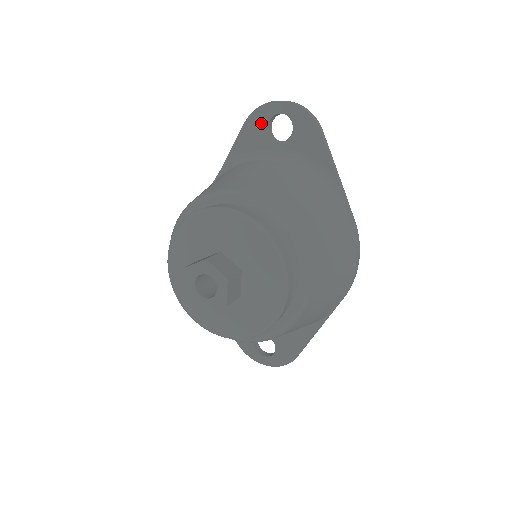
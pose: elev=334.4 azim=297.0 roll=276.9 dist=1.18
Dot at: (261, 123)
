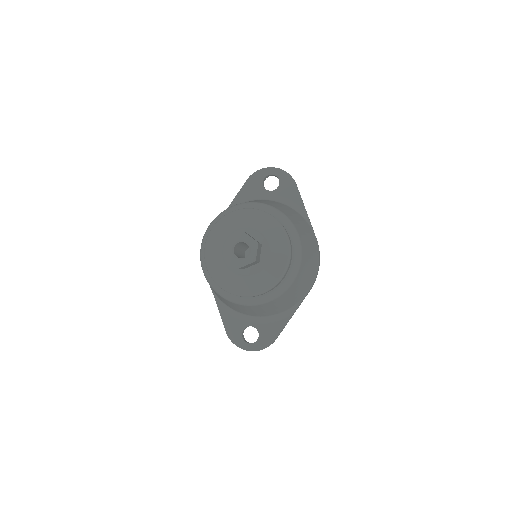
Dot at: (259, 180)
